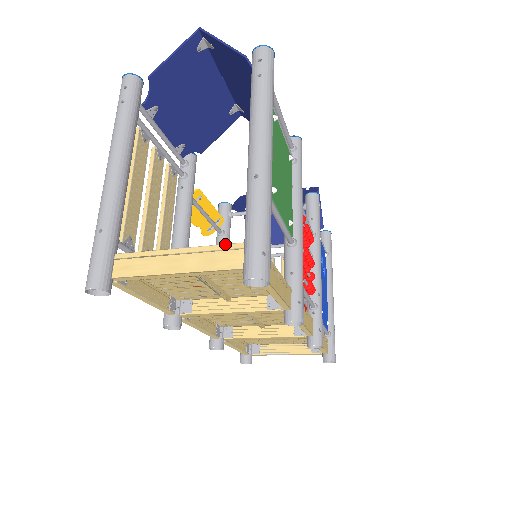
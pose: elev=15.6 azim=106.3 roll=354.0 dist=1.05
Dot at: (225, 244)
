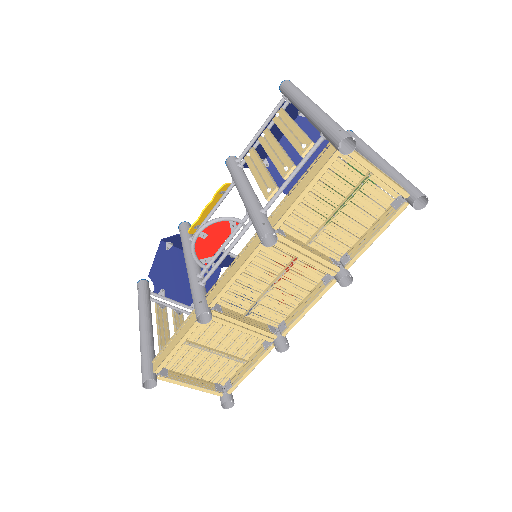
Dot at: occluded
